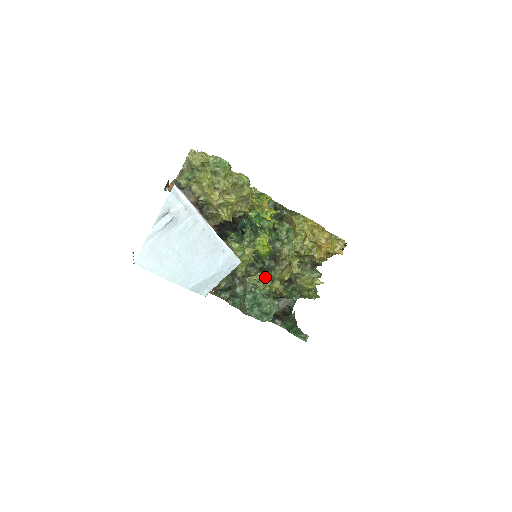
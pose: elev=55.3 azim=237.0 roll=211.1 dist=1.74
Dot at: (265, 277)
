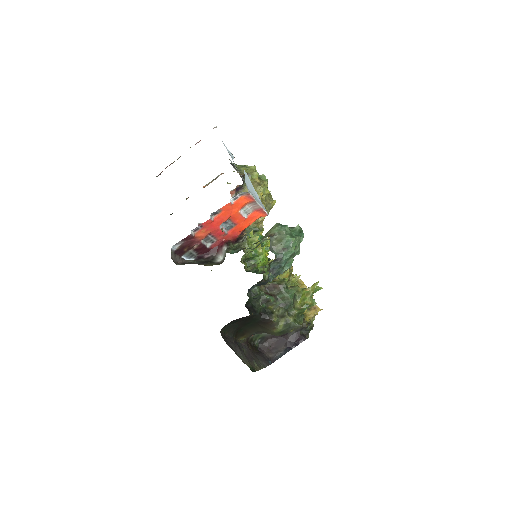
Dot at: (264, 268)
